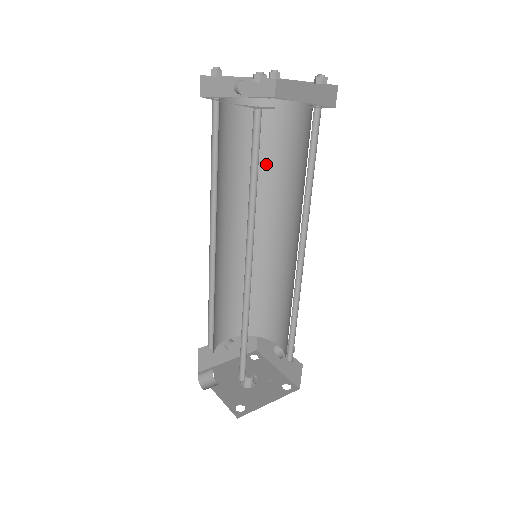
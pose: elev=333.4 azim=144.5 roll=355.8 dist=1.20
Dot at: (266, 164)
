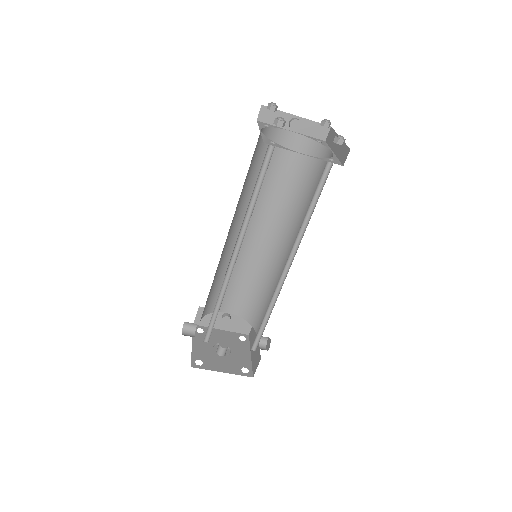
Dot at: (297, 190)
